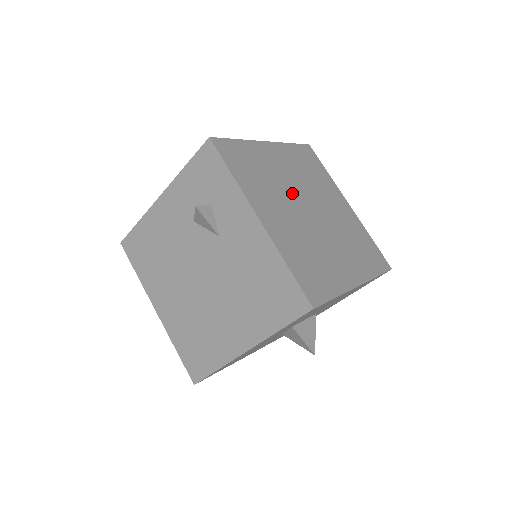
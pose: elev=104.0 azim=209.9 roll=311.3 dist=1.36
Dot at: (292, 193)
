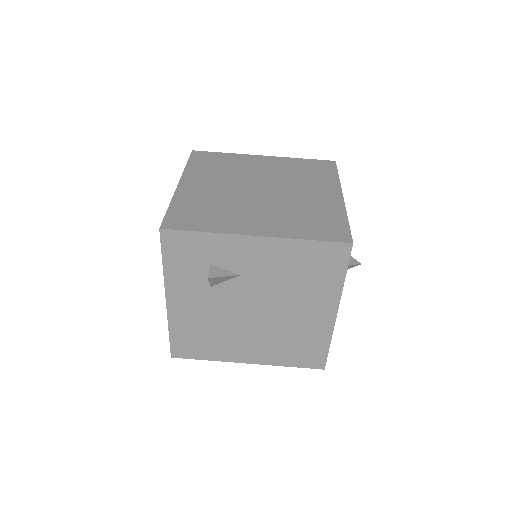
Dot at: (238, 195)
